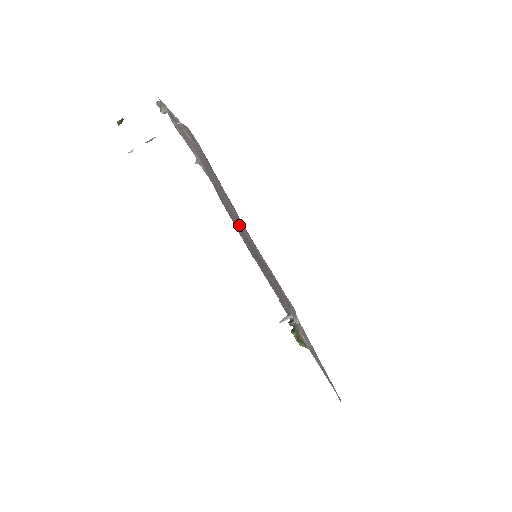
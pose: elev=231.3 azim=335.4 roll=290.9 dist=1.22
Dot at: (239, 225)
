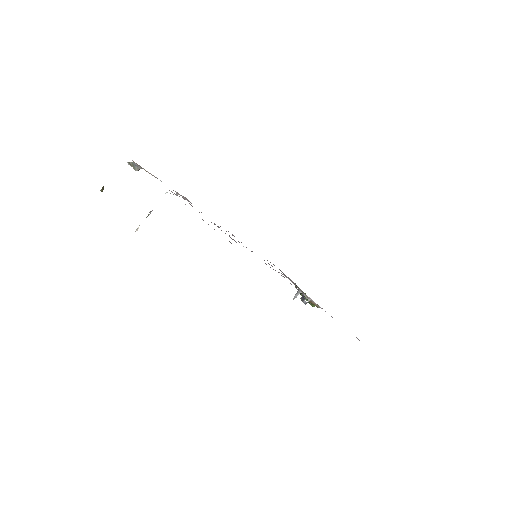
Dot at: occluded
